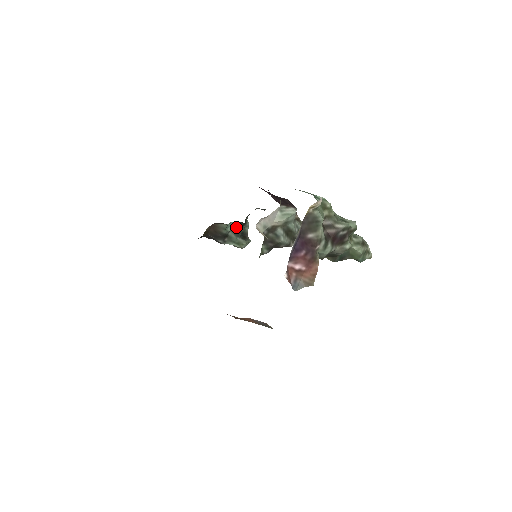
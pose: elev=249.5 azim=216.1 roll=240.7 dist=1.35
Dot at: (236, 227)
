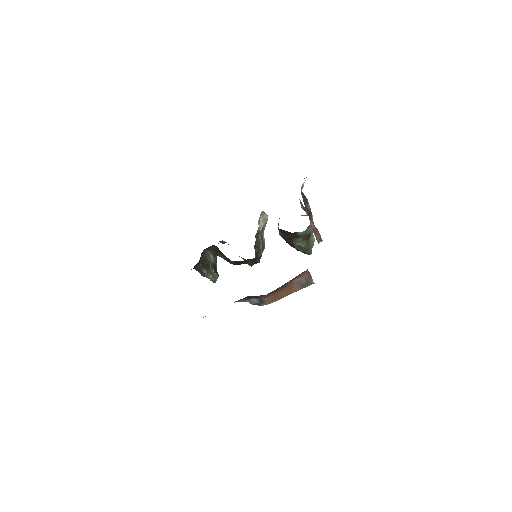
Dot at: occluded
